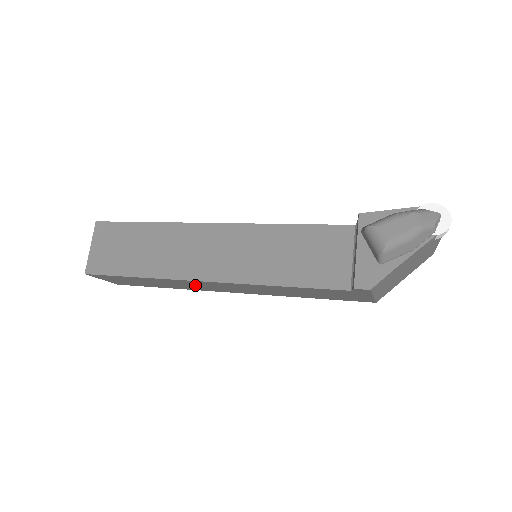
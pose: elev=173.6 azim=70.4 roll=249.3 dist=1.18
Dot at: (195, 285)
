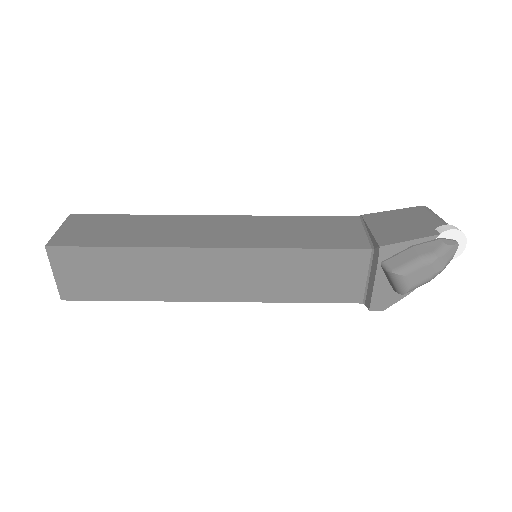
Dot at: occluded
